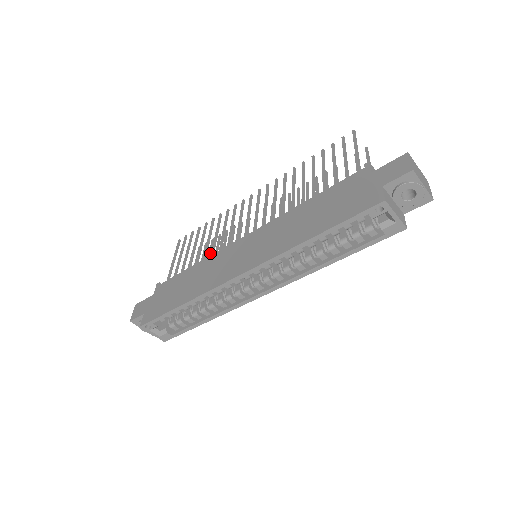
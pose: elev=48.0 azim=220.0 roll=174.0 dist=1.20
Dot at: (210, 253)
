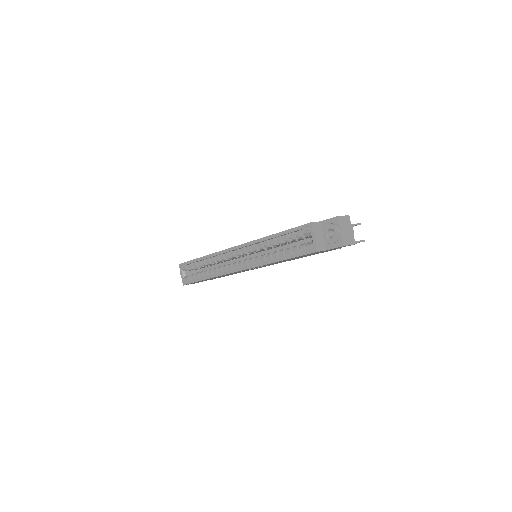
Dot at: occluded
